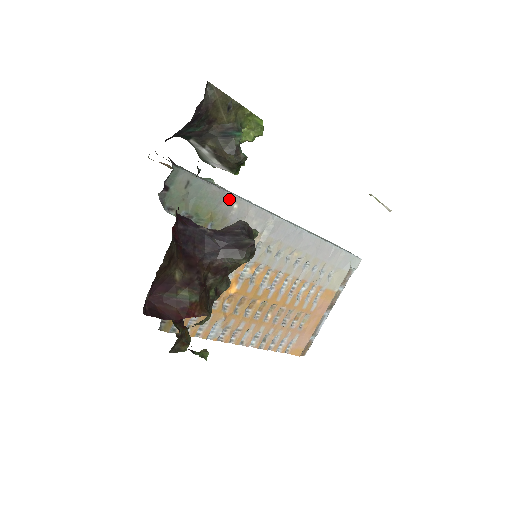
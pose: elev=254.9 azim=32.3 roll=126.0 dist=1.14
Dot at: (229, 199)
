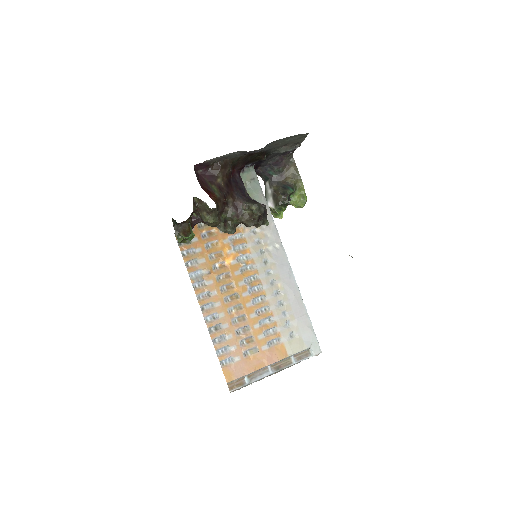
Dot at: (266, 207)
